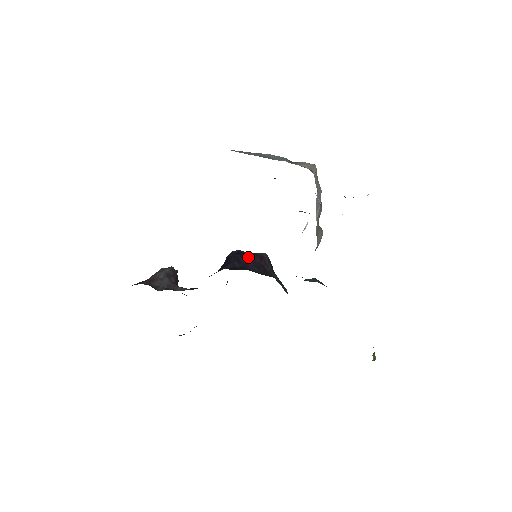
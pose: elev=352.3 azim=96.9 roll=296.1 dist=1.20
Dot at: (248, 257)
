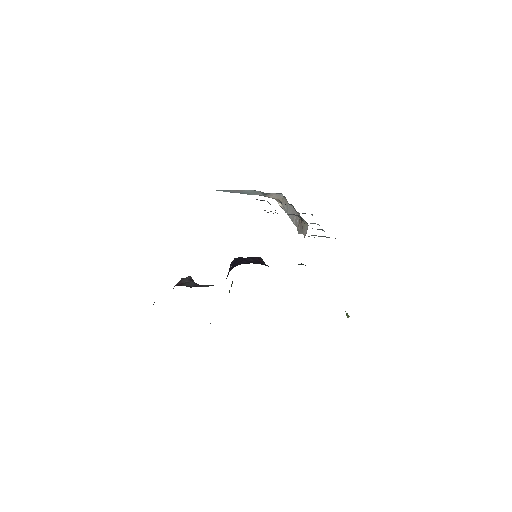
Dot at: (250, 258)
